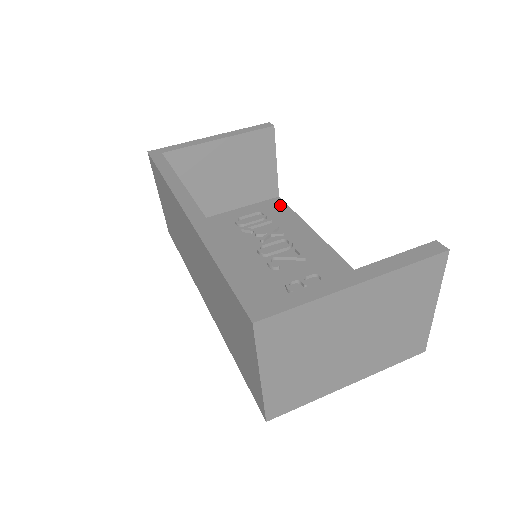
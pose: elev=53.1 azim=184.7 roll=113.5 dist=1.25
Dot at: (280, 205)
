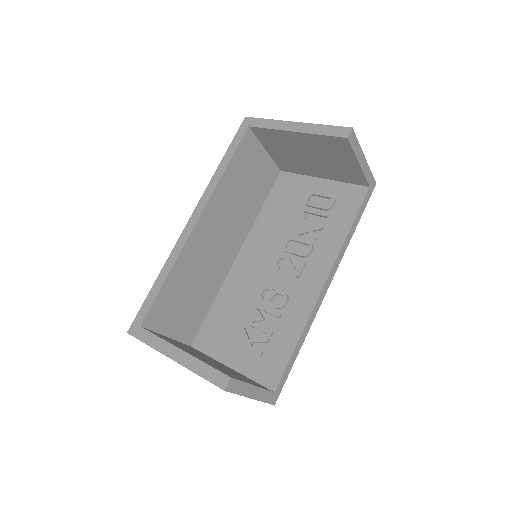
Dot at: (356, 200)
